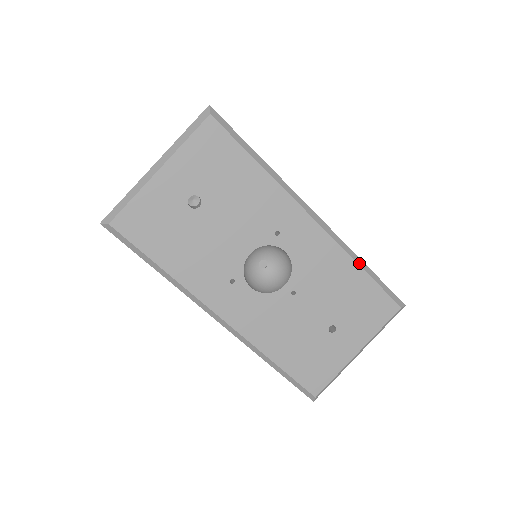
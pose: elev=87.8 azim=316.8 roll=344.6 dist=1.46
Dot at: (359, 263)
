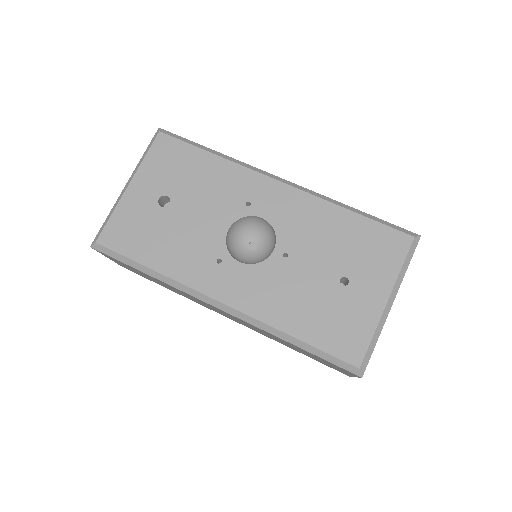
Dot at: (344, 207)
